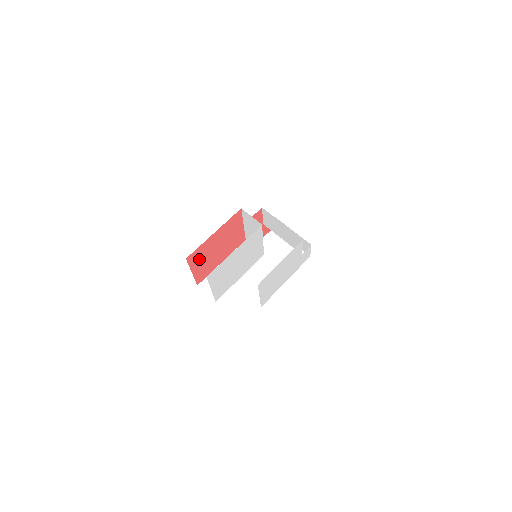
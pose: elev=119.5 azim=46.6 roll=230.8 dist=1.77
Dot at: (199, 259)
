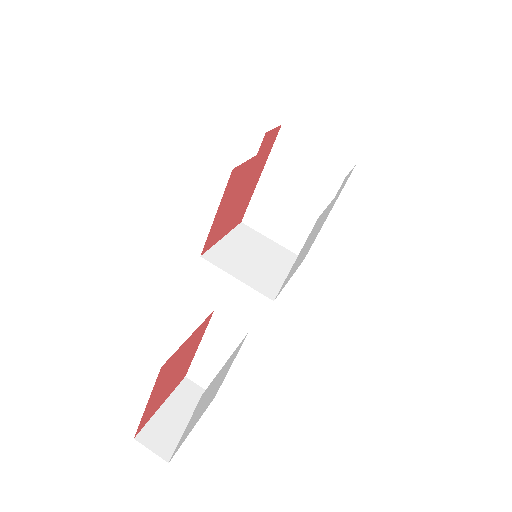
Dot at: (156, 405)
